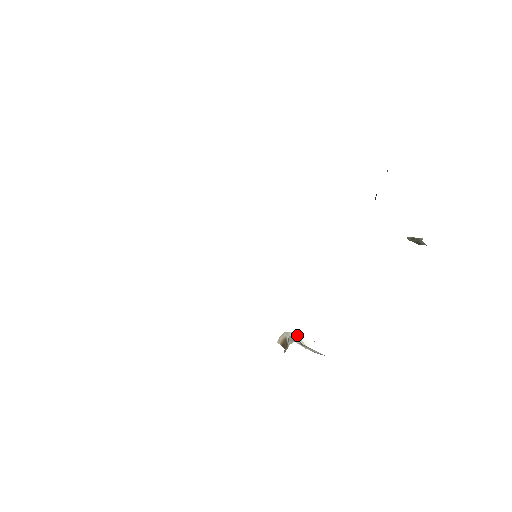
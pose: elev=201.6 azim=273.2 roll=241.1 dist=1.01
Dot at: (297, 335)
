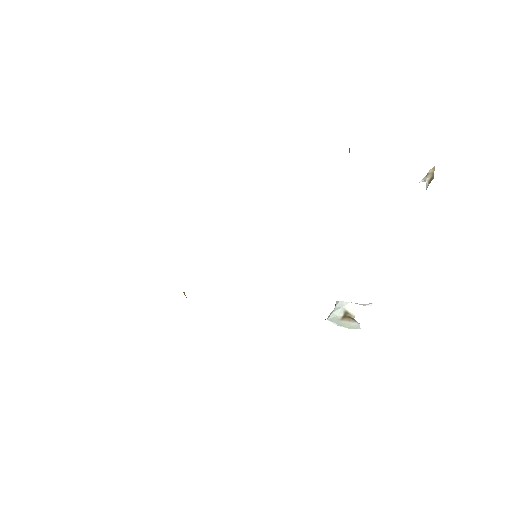
Dot at: (347, 303)
